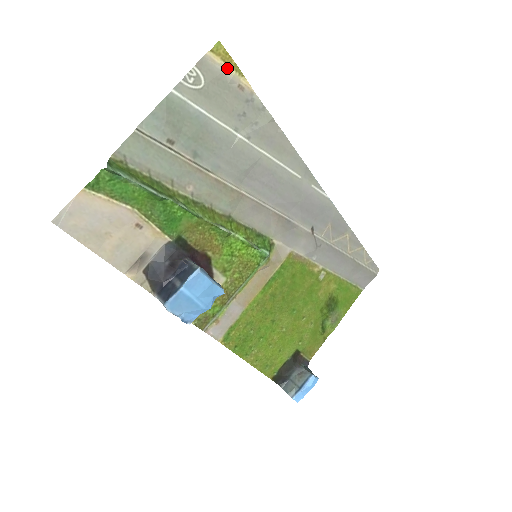
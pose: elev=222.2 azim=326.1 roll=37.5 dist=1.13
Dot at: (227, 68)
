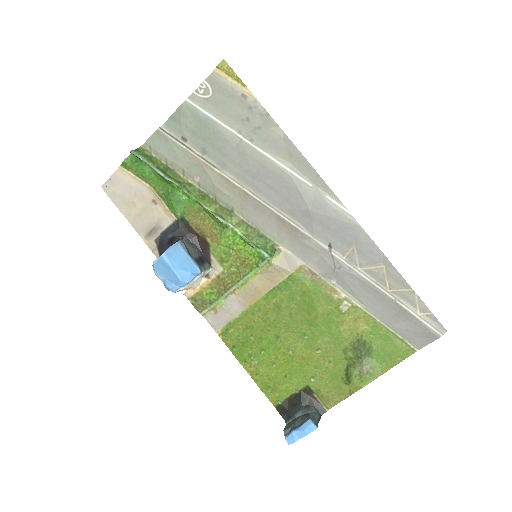
Dot at: (231, 80)
